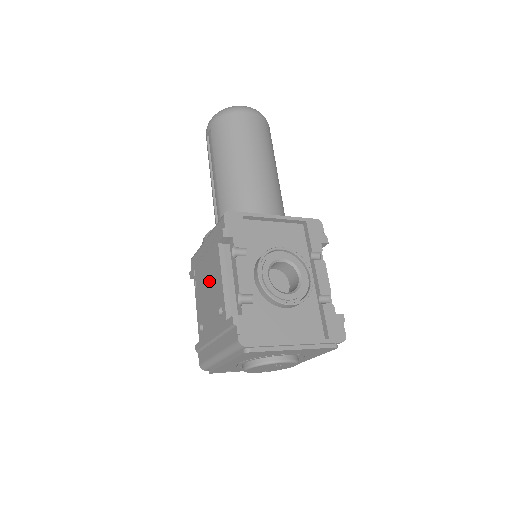
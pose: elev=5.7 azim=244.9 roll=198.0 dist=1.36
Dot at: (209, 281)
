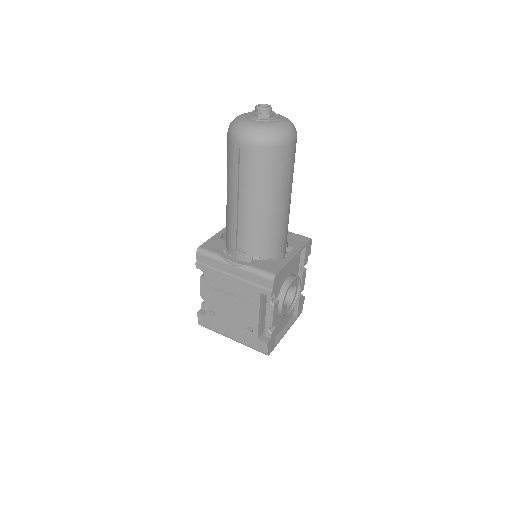
Dot at: (236, 301)
